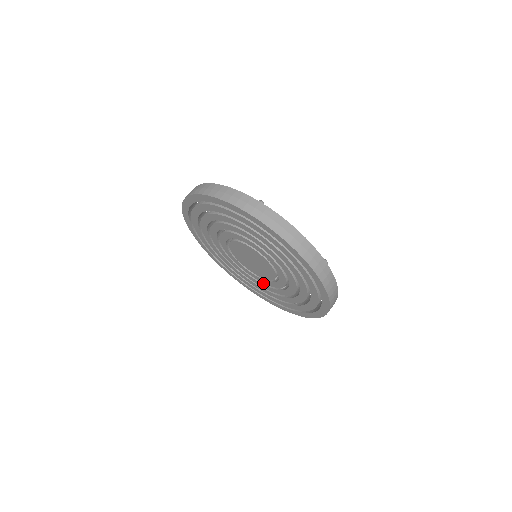
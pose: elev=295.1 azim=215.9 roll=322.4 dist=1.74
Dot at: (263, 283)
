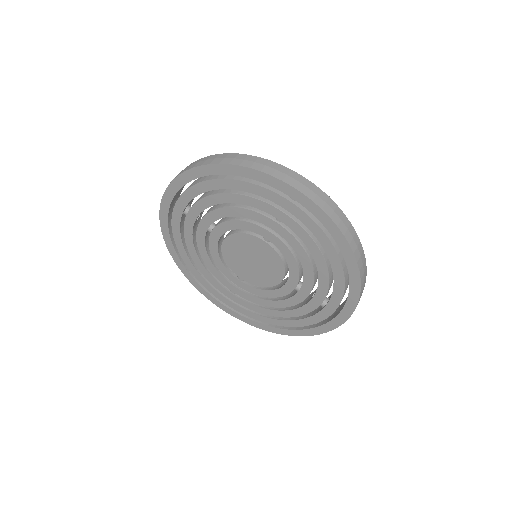
Dot at: (278, 299)
